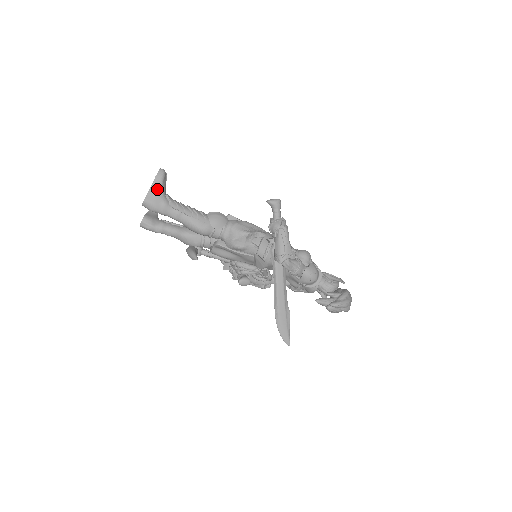
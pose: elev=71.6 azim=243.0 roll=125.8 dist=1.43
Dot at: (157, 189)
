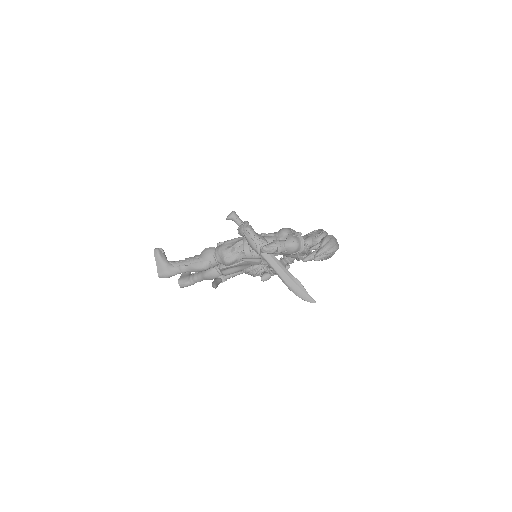
Dot at: (160, 263)
